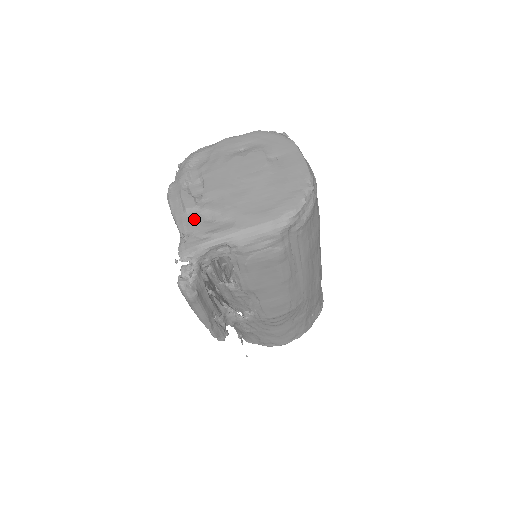
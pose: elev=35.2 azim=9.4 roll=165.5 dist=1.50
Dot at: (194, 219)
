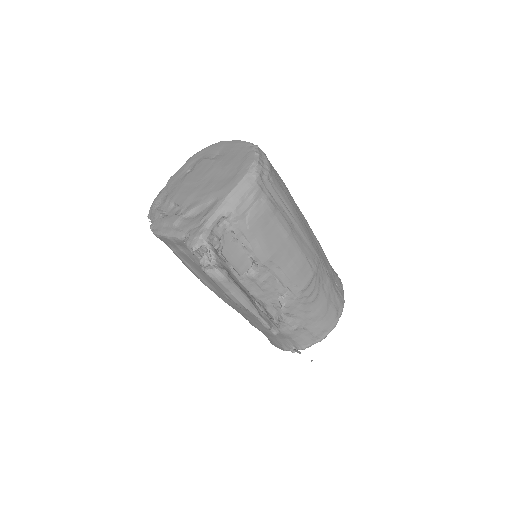
Dot at: (185, 222)
